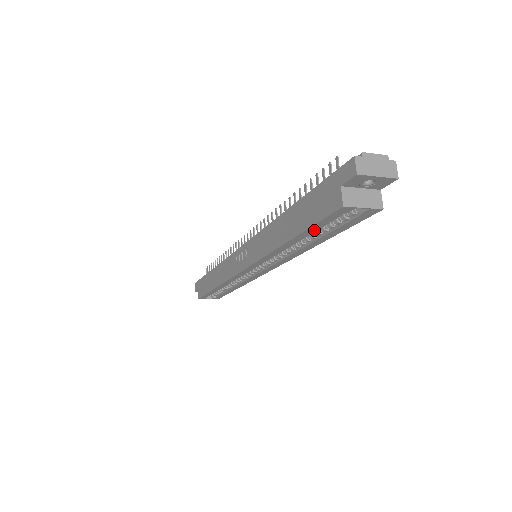
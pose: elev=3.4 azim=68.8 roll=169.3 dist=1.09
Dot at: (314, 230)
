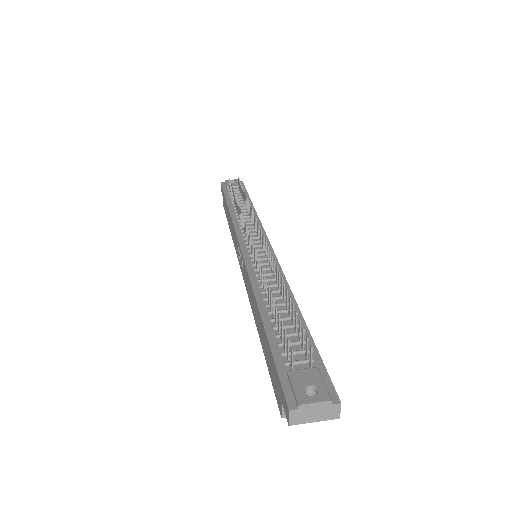
Dot at: occluded
